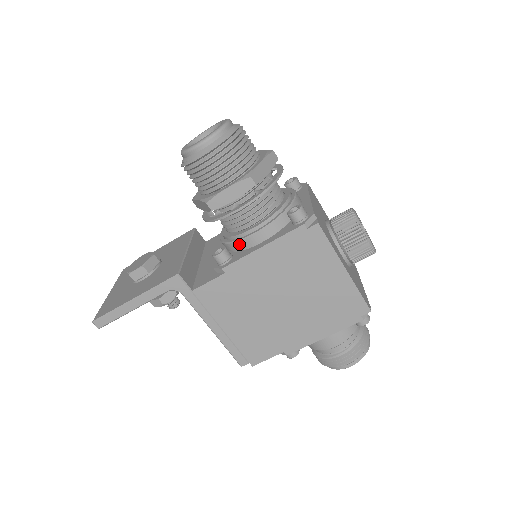
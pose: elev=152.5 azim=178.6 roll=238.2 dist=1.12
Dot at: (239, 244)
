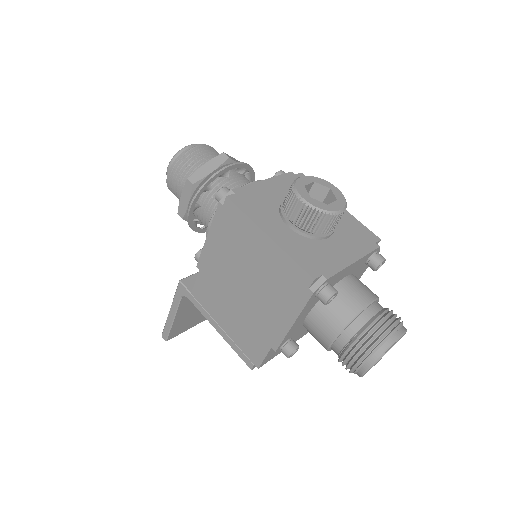
Dot at: occluded
